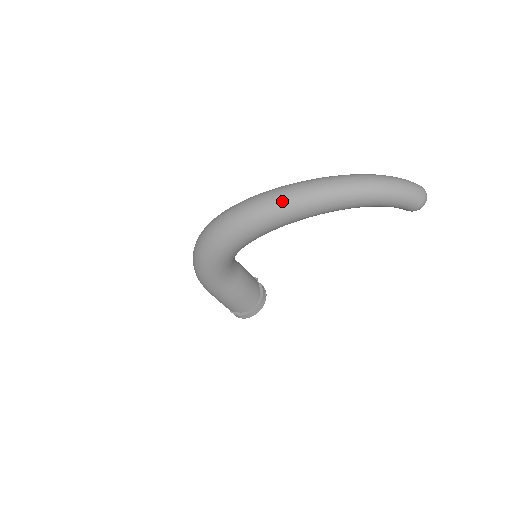
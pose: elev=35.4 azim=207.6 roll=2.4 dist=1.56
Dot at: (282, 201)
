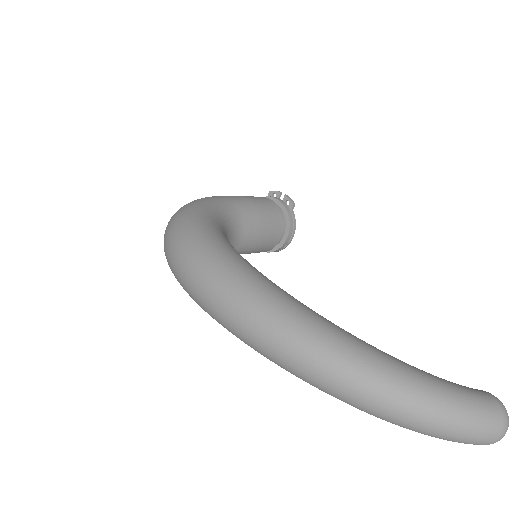
Dot at: (242, 337)
